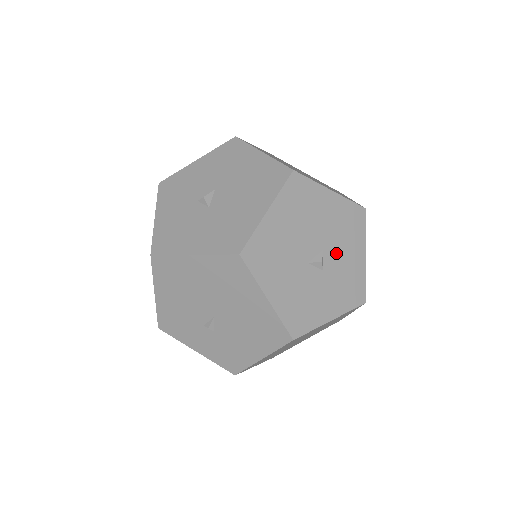
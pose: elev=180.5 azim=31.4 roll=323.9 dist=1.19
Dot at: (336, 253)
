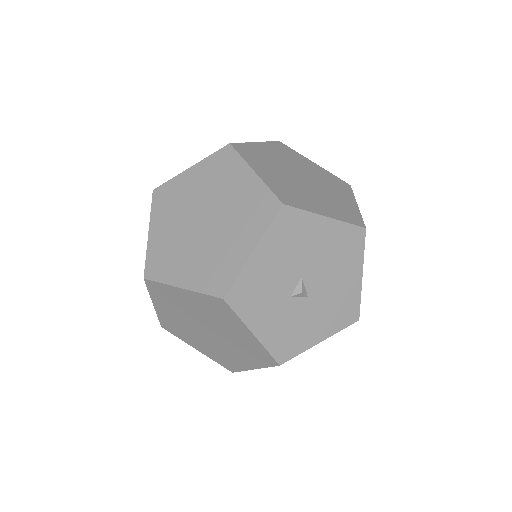
Dot at: occluded
